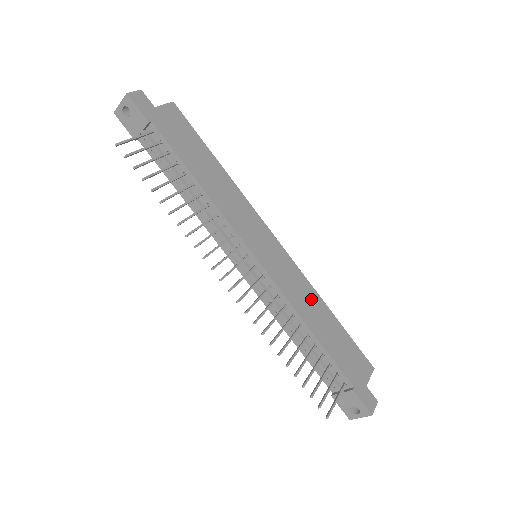
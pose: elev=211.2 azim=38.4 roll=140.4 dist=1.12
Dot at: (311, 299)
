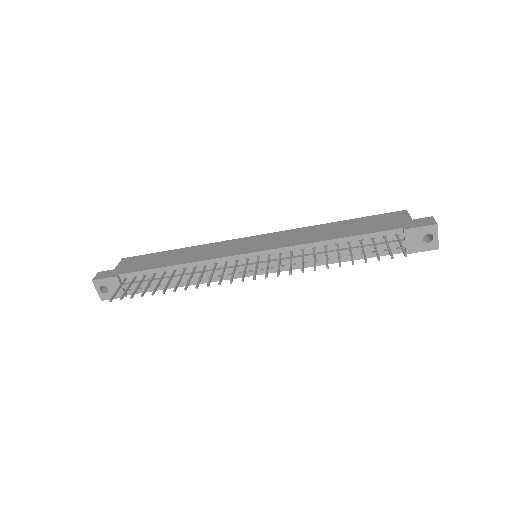
Dot at: (314, 231)
